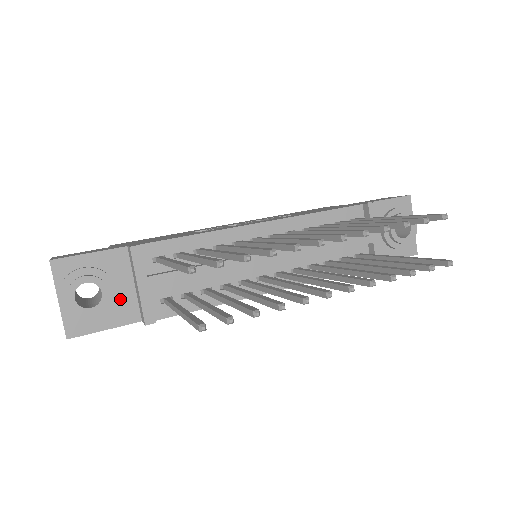
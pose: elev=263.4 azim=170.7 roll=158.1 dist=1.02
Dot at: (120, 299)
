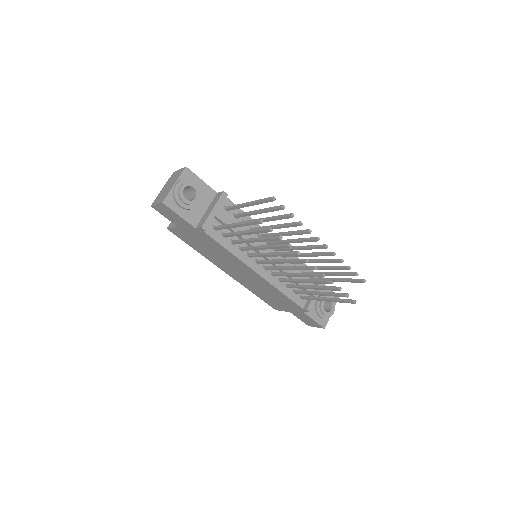
Dot at: (196, 210)
